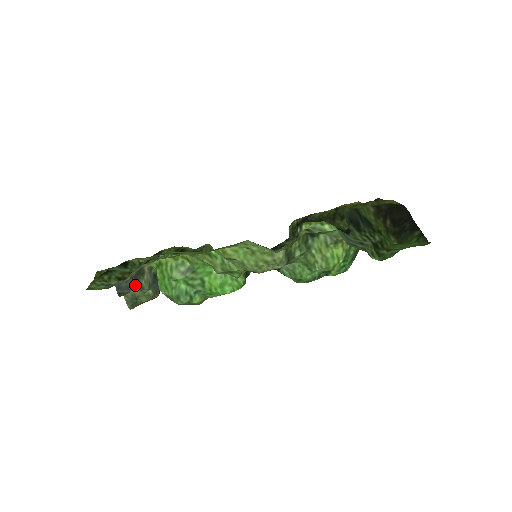
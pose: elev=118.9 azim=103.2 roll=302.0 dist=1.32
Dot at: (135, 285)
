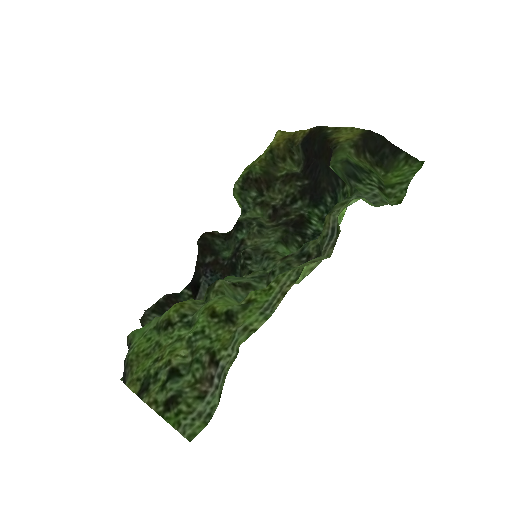
Dot at: occluded
